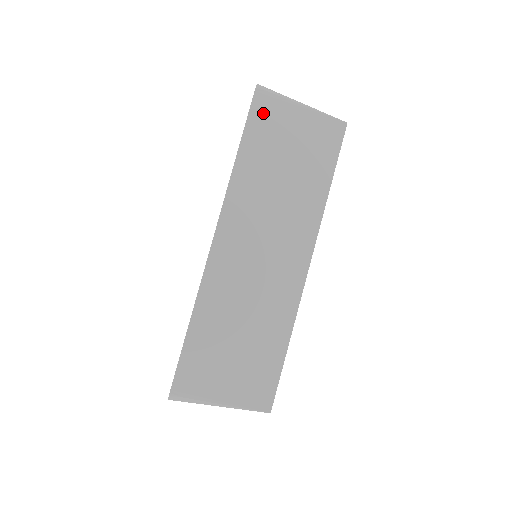
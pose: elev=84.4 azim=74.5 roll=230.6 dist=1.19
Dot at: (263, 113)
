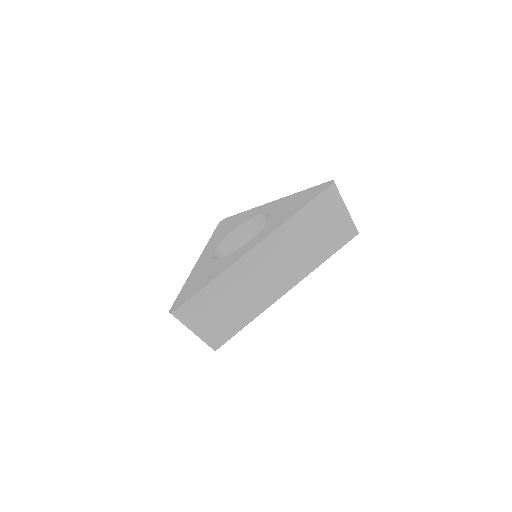
Dot at: (325, 200)
